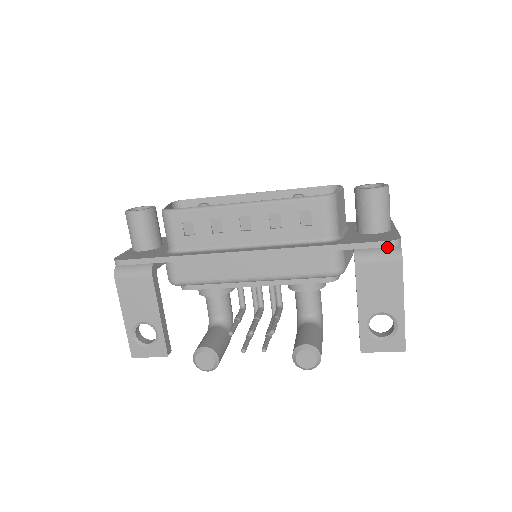
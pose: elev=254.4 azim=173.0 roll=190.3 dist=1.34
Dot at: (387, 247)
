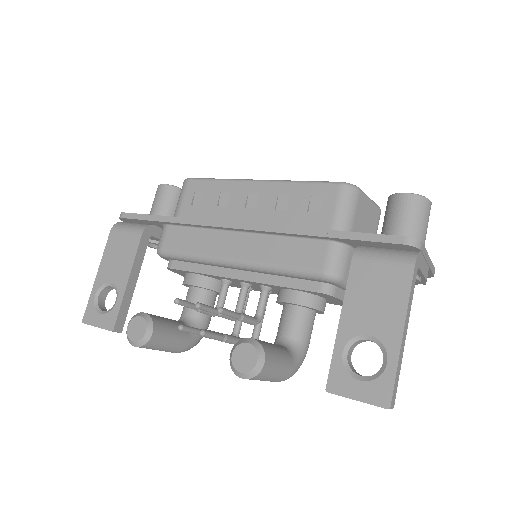
Dot at: (400, 250)
